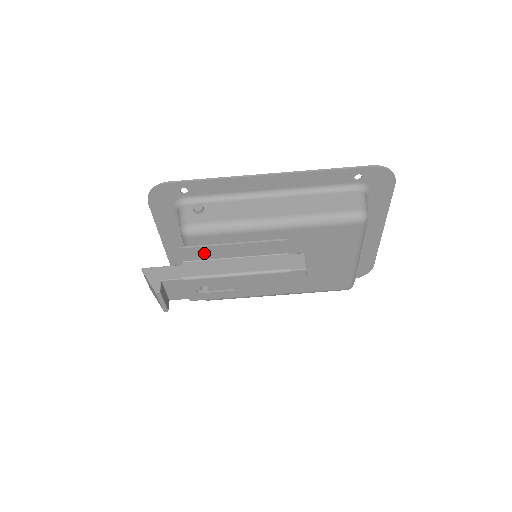
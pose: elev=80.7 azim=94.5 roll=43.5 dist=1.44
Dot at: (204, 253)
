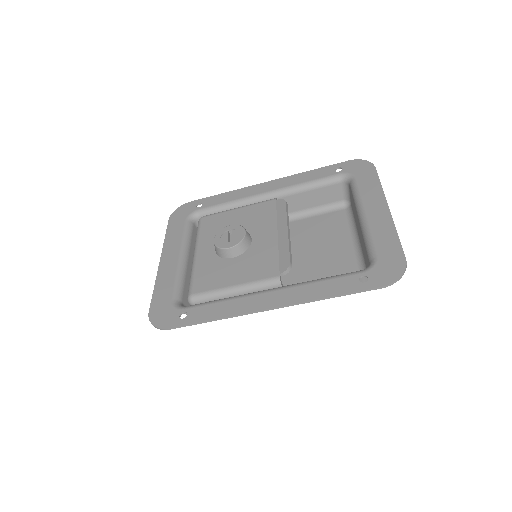
Dot at: occluded
